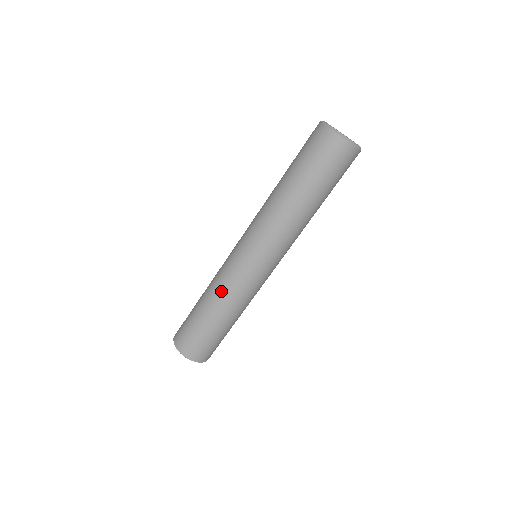
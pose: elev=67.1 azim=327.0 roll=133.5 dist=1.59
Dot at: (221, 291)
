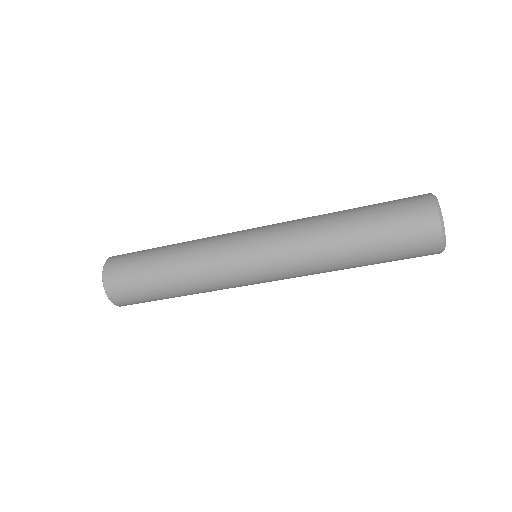
Dot at: (195, 257)
